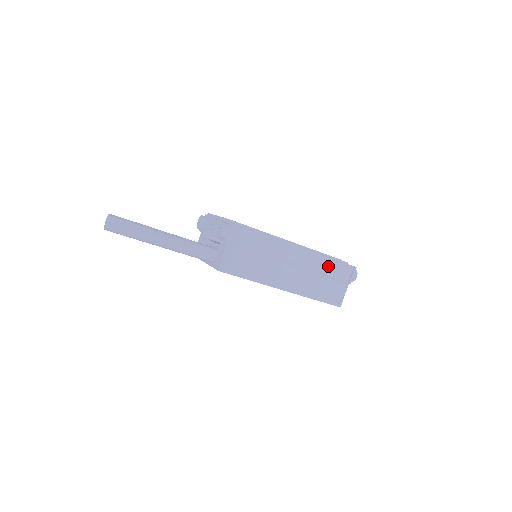
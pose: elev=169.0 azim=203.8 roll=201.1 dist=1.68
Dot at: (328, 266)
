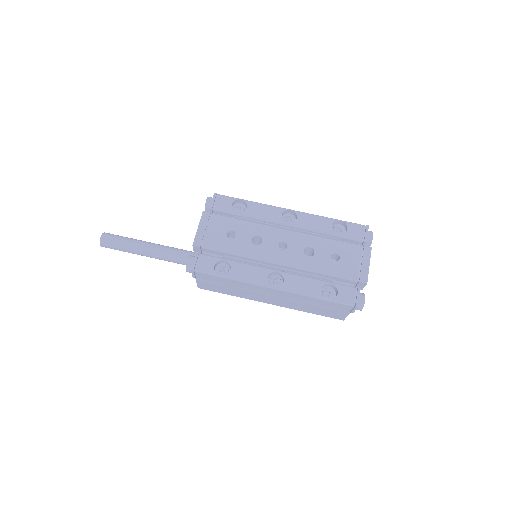
Dot at: (317, 301)
